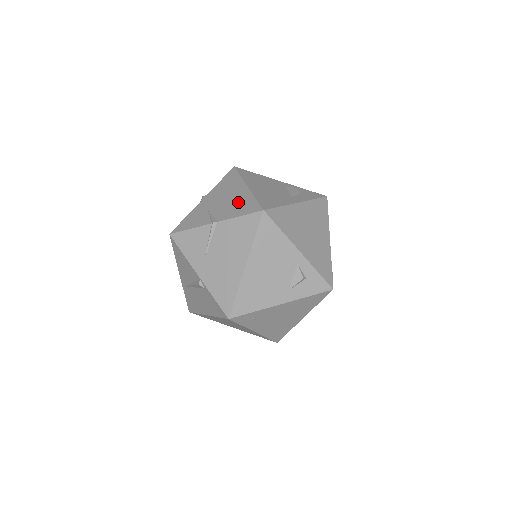
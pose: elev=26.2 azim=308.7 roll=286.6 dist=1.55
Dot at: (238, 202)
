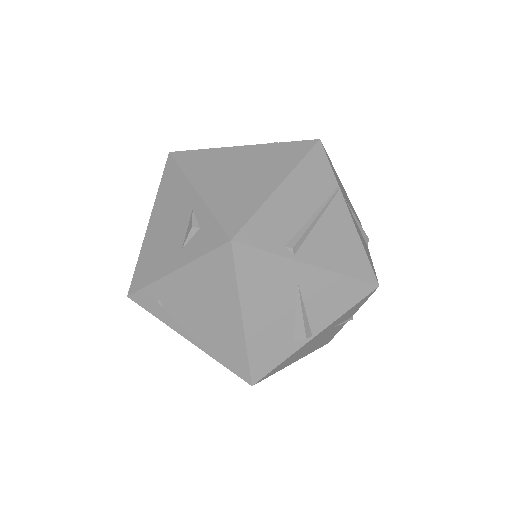
Dot at: occluded
